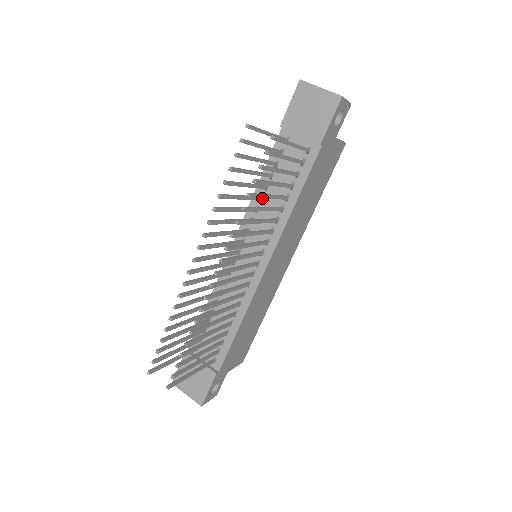
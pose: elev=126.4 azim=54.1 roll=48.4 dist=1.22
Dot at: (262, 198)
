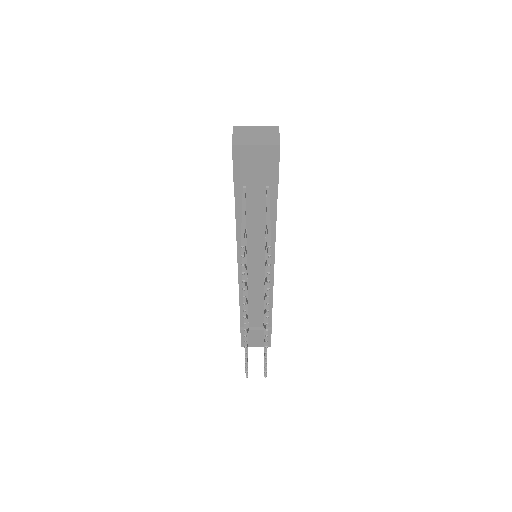
Dot at: occluded
